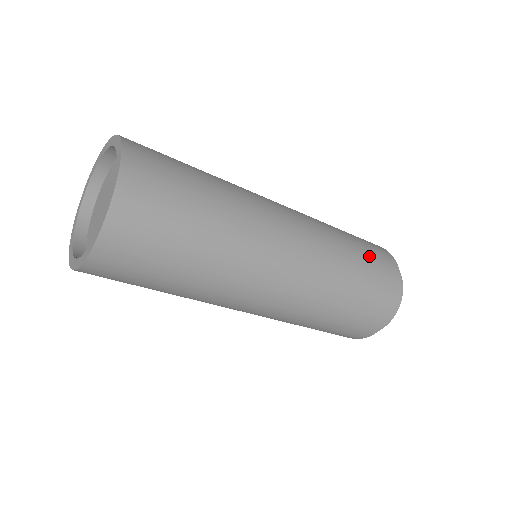
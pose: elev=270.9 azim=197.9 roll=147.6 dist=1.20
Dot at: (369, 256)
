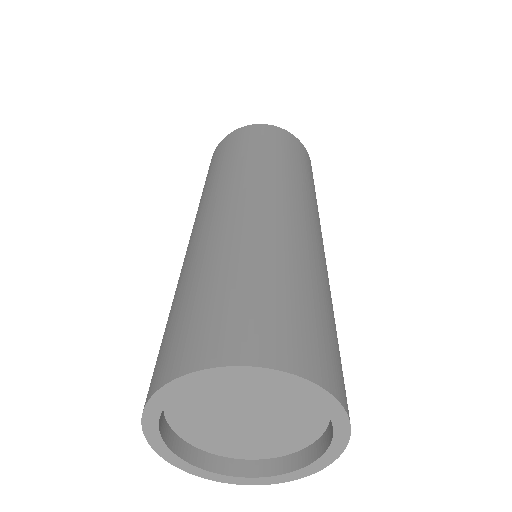
Dot at: (273, 144)
